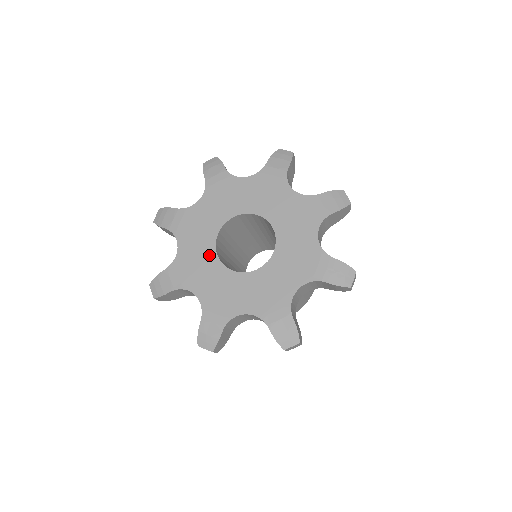
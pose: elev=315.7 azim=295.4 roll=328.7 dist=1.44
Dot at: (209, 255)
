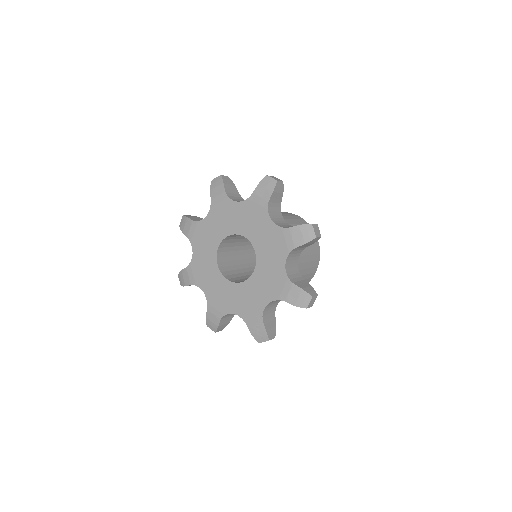
Dot at: (215, 241)
